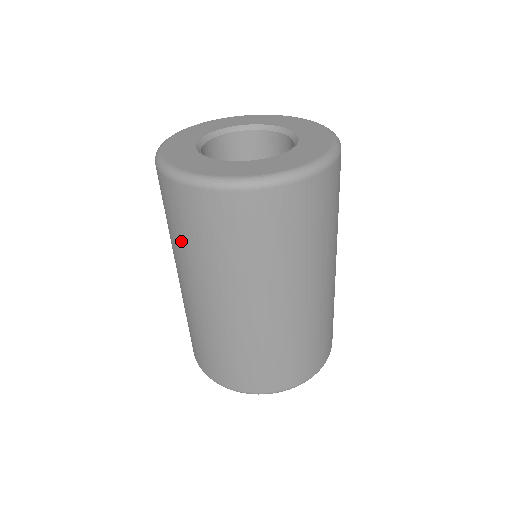
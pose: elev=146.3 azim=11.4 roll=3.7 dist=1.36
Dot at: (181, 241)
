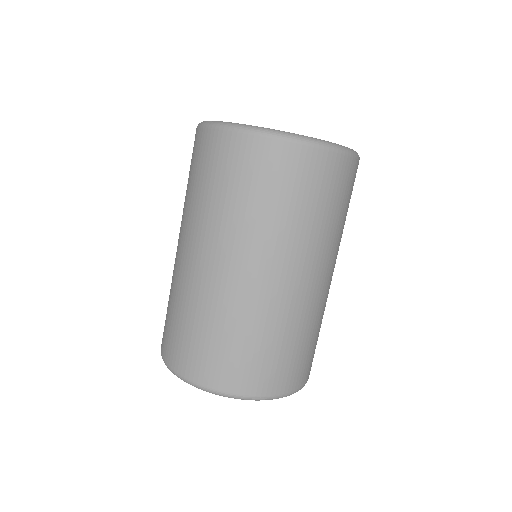
Dot at: occluded
